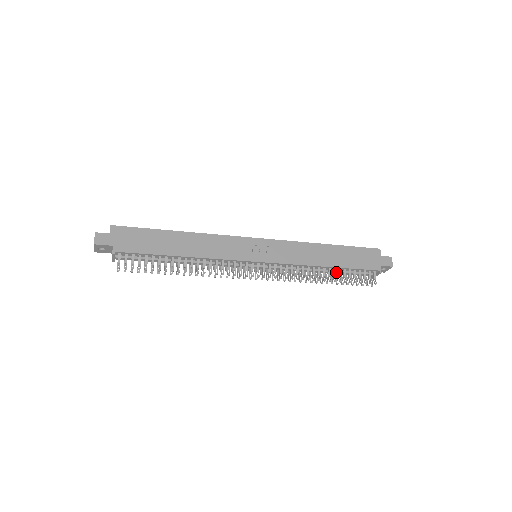
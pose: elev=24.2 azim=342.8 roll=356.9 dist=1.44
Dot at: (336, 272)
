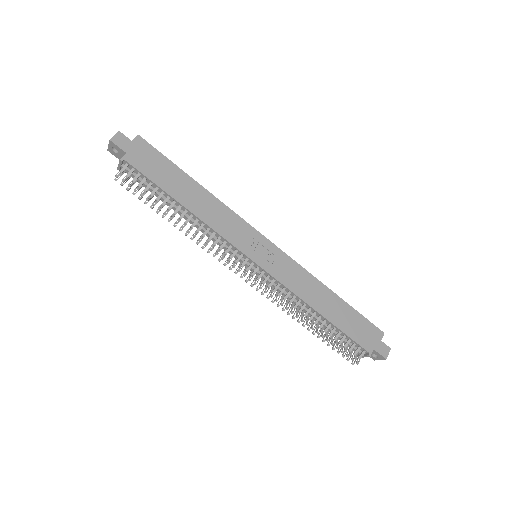
Dot at: (325, 325)
